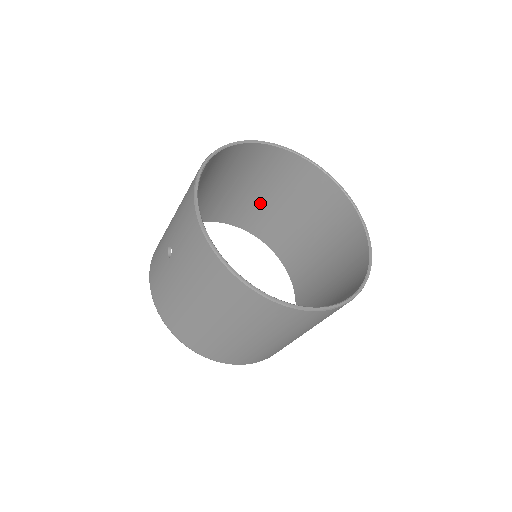
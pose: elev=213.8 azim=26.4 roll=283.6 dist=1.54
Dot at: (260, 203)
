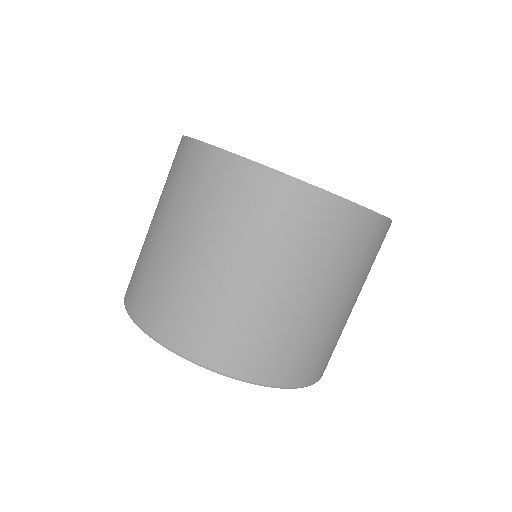
Dot at: occluded
